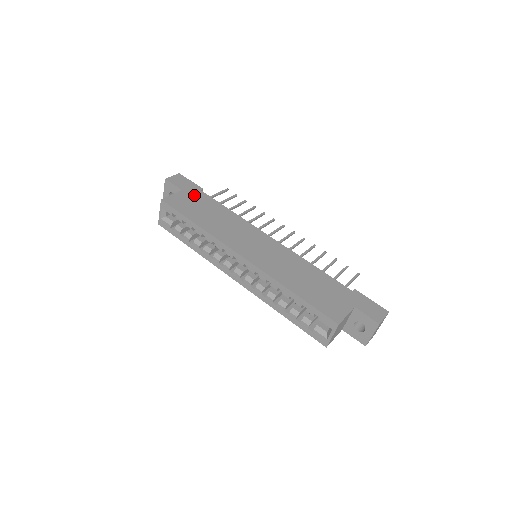
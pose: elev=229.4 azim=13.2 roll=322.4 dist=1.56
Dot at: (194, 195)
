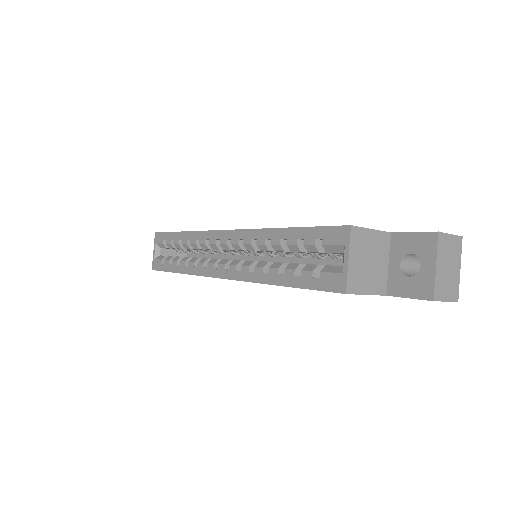
Dot at: occluded
